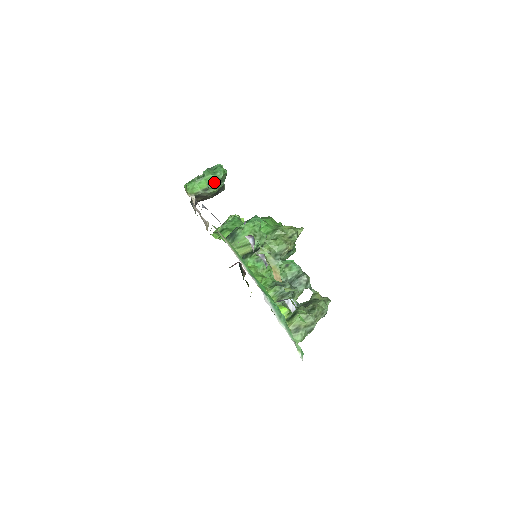
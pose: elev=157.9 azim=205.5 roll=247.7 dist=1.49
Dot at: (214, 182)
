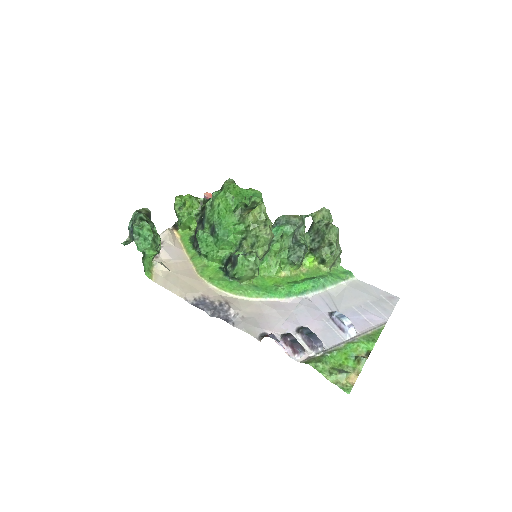
Dot at: (155, 244)
